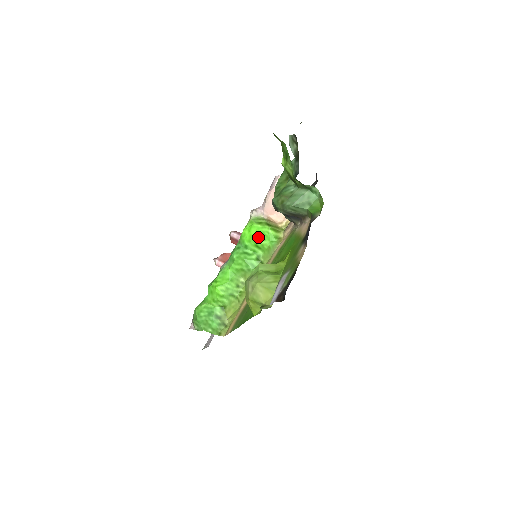
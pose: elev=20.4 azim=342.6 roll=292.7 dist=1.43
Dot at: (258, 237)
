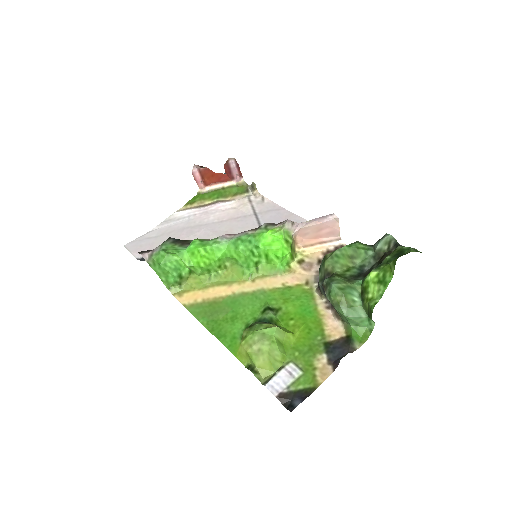
Dot at: (275, 252)
